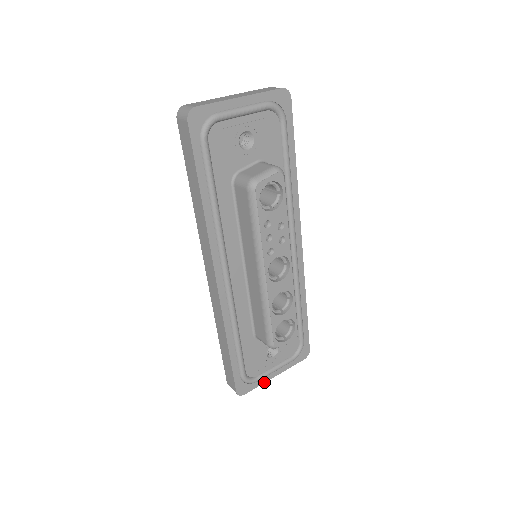
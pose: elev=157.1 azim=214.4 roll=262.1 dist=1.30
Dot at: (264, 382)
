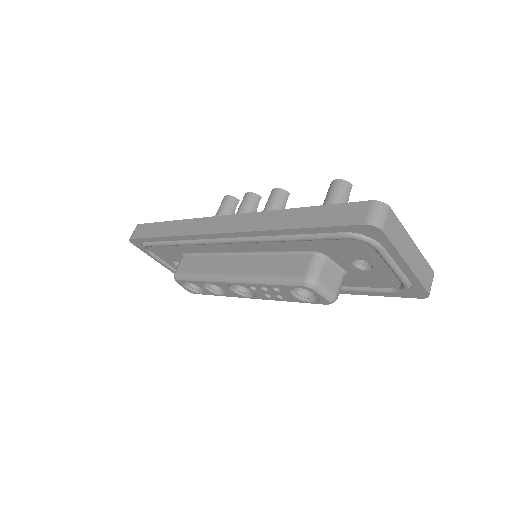
Dot at: (150, 256)
